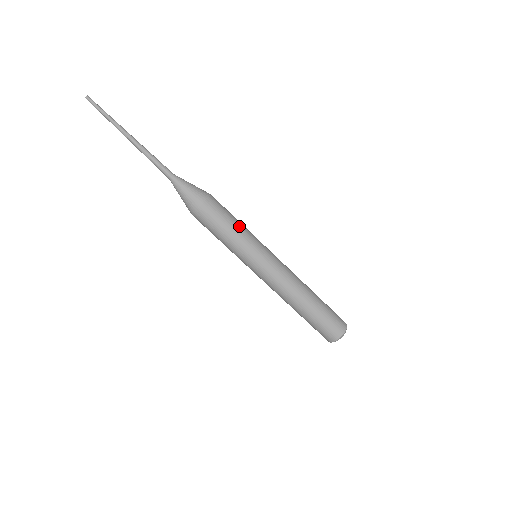
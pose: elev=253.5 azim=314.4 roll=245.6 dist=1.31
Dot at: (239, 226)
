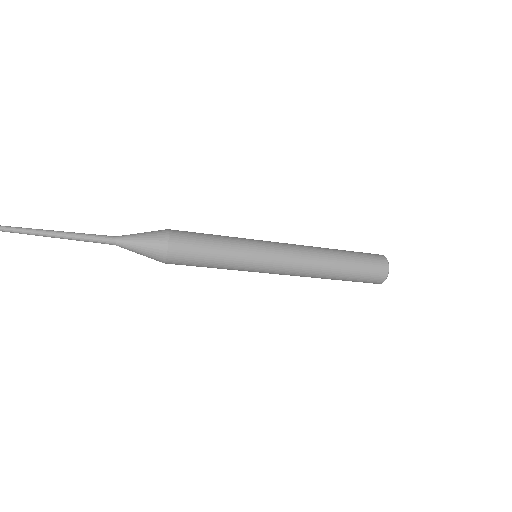
Dot at: (220, 252)
